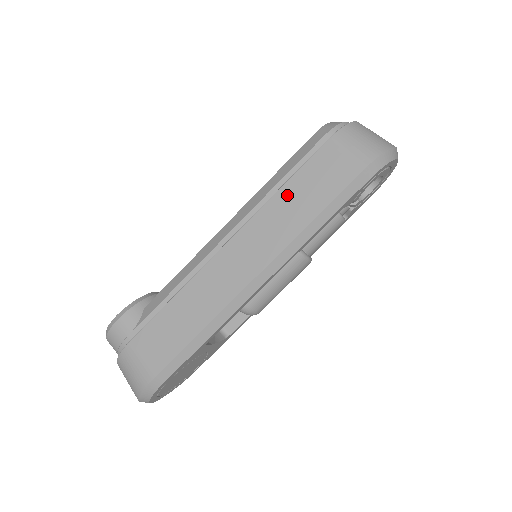
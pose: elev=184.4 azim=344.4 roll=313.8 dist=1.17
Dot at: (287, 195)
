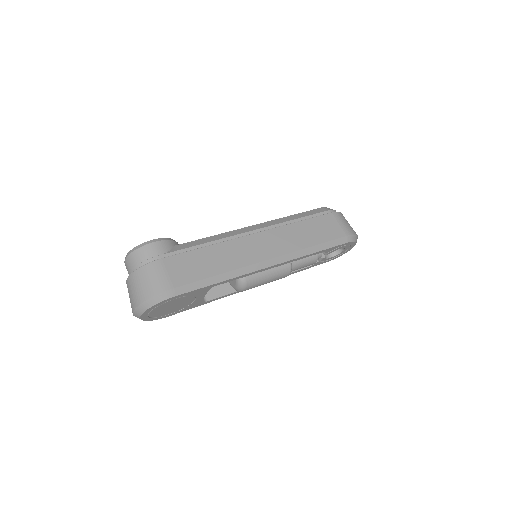
Dot at: (301, 227)
